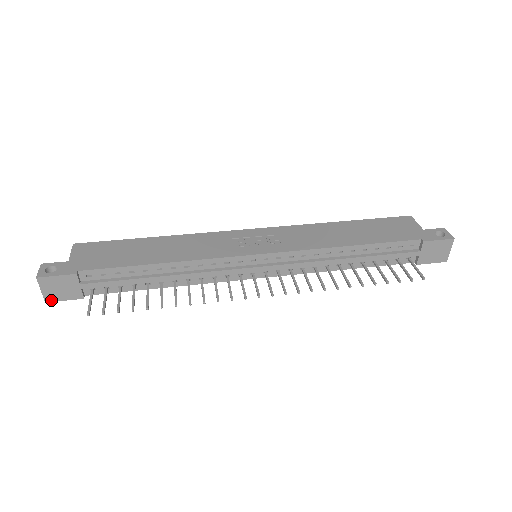
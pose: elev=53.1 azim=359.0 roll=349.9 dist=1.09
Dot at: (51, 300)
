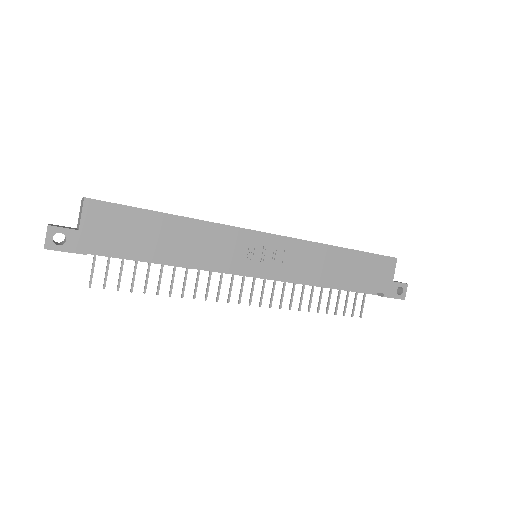
Dot at: occluded
